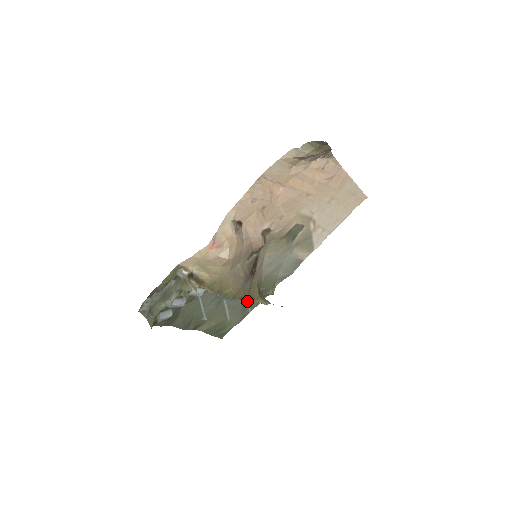
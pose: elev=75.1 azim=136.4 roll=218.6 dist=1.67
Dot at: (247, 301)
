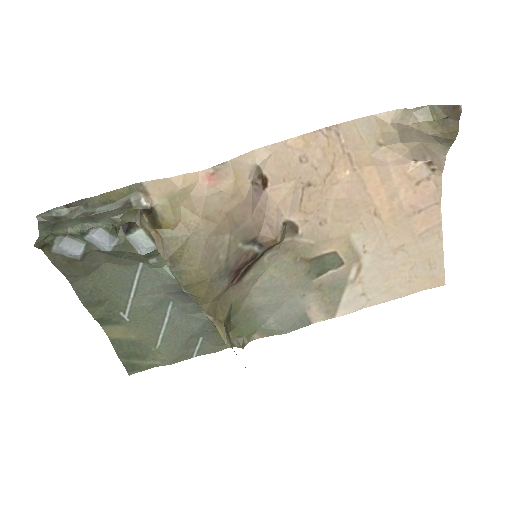
Dot at: (200, 332)
